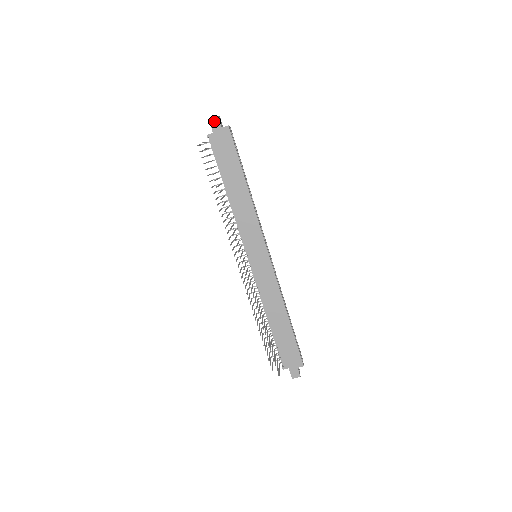
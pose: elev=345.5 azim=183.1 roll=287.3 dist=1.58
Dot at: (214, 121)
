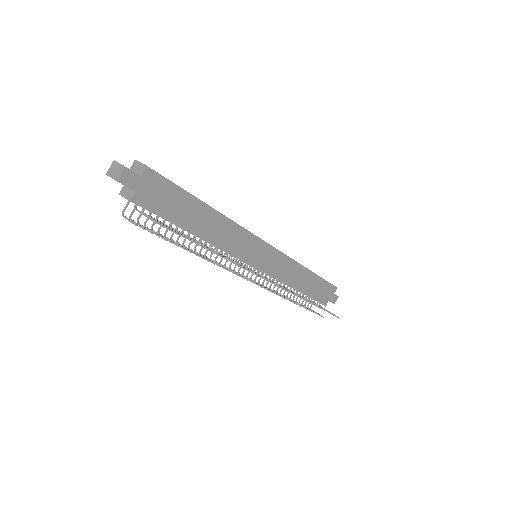
Dot at: (126, 177)
